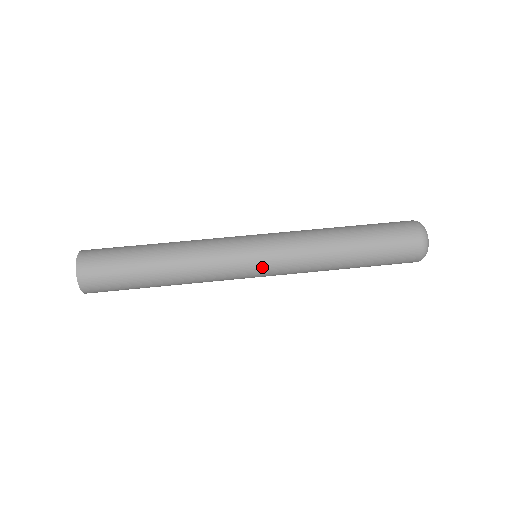
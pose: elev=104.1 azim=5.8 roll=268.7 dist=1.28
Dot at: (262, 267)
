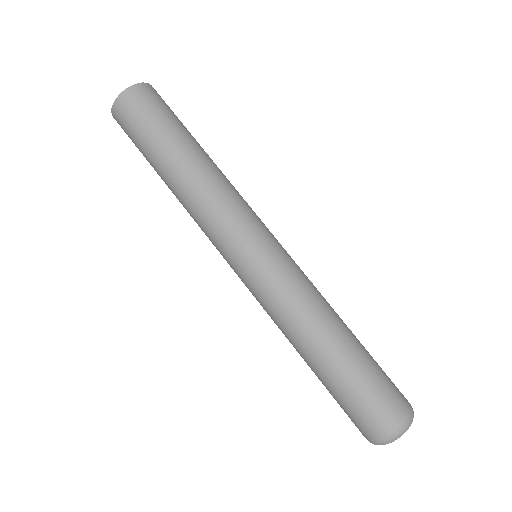
Dot at: (247, 265)
